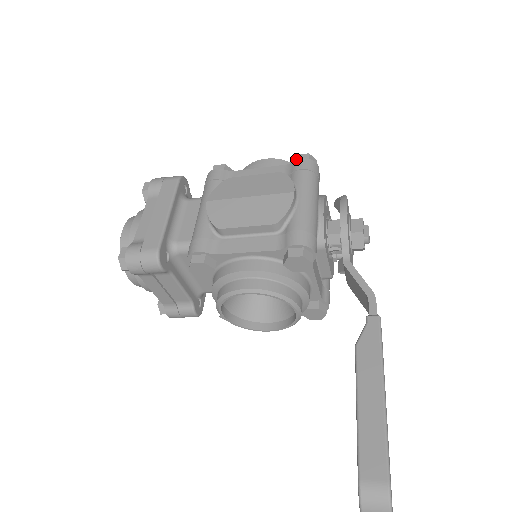
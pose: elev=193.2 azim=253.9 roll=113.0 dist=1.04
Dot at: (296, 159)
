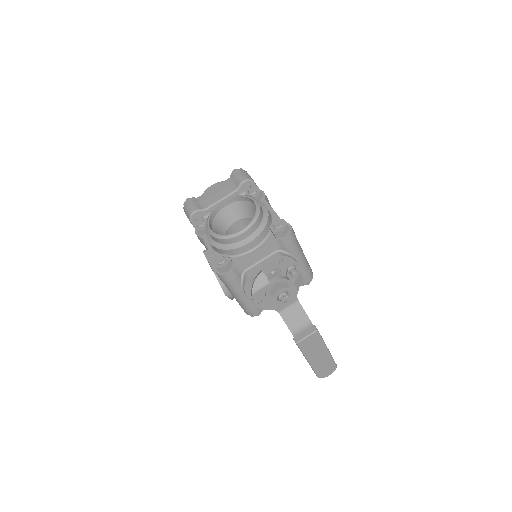
Dot at: occluded
